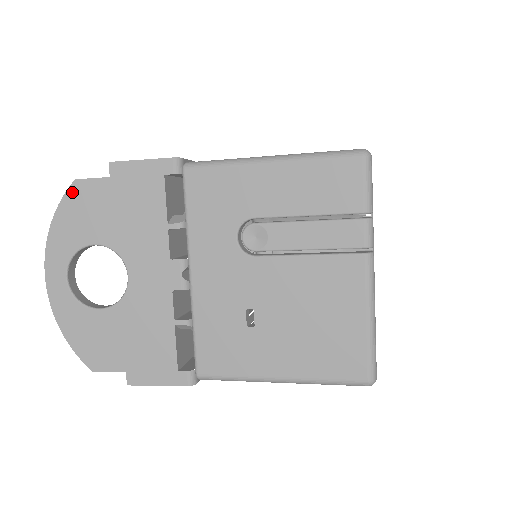
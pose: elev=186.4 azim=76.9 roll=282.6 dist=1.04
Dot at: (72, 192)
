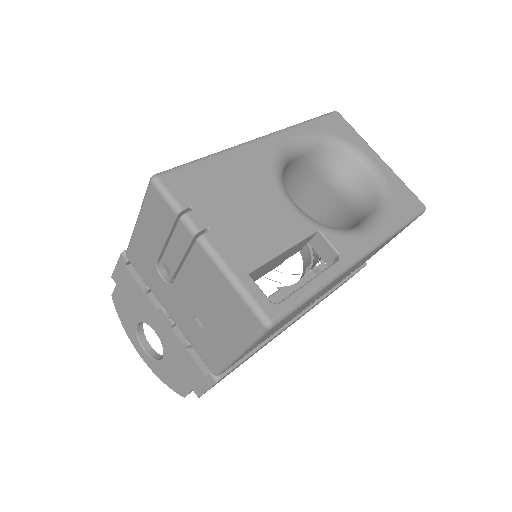
Dot at: (115, 303)
